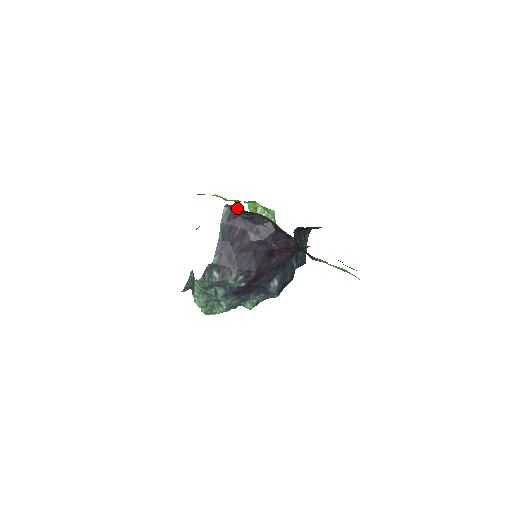
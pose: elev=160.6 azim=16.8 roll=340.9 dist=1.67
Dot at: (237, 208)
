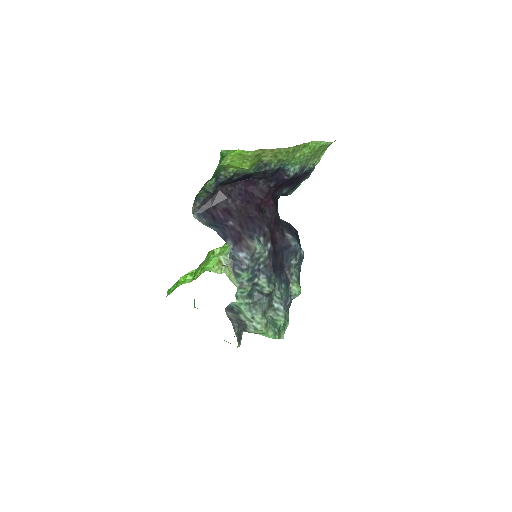
Dot at: (202, 202)
